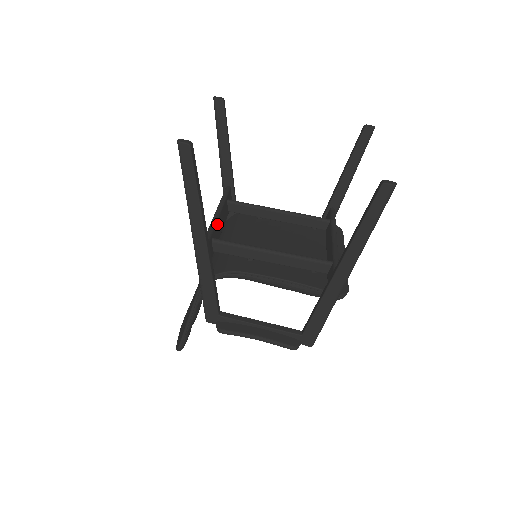
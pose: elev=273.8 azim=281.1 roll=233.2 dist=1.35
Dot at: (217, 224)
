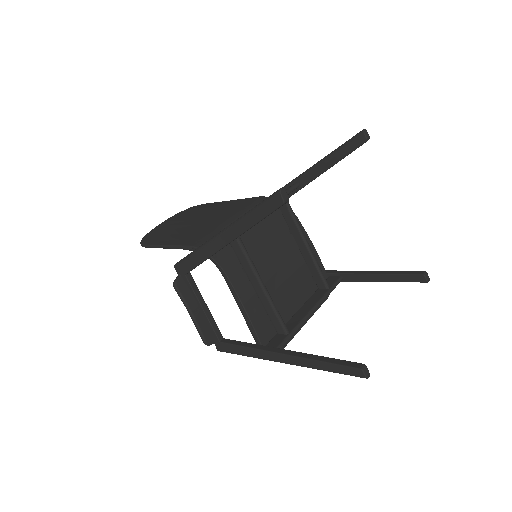
Dot at: occluded
